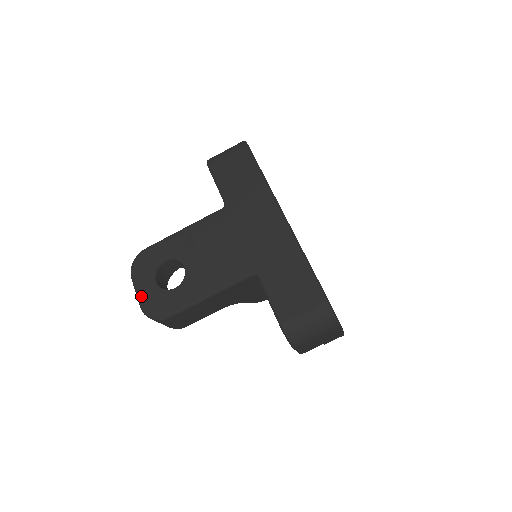
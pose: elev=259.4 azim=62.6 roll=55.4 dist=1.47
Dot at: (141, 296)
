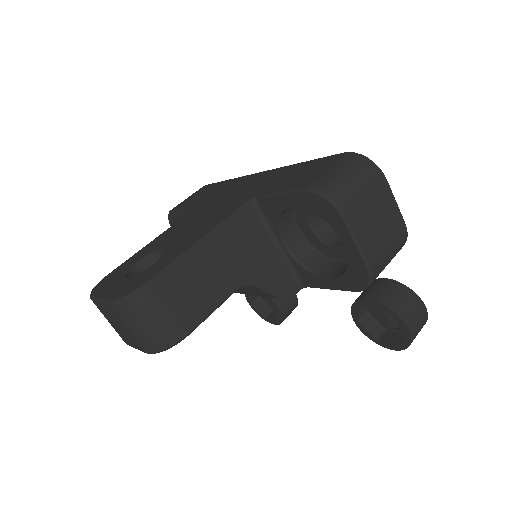
Dot at: (107, 295)
